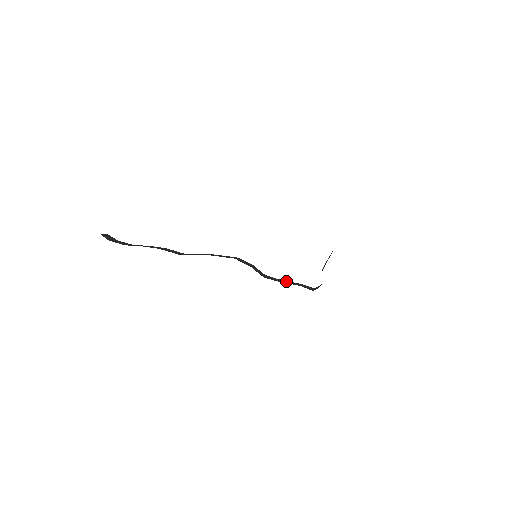
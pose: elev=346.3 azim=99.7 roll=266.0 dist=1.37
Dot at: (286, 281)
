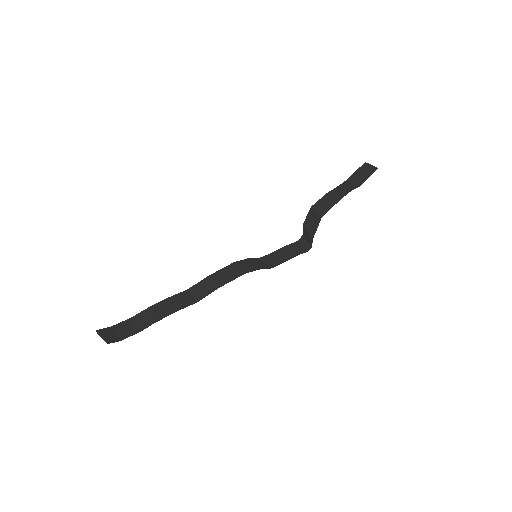
Dot at: (278, 253)
